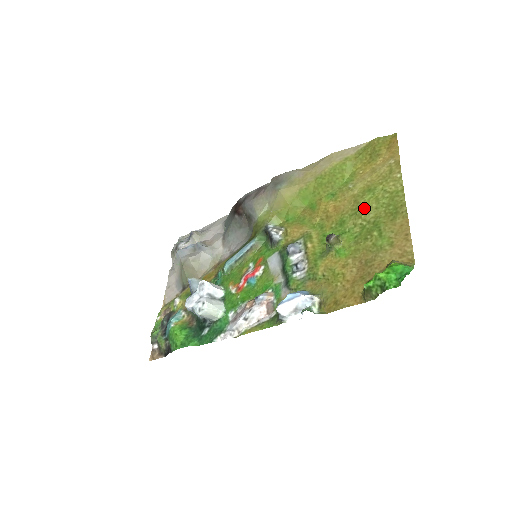
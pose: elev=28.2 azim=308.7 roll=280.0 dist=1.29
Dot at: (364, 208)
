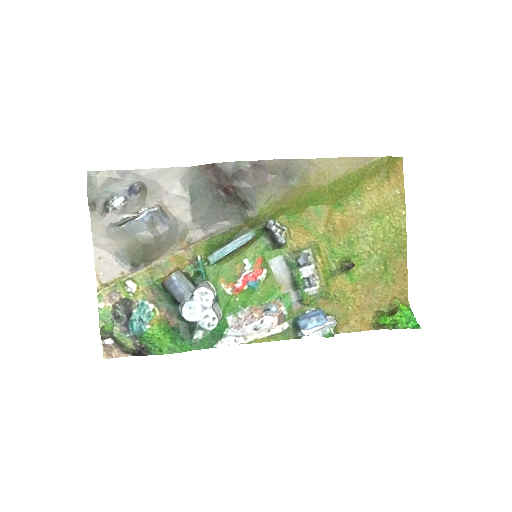
Dot at: (372, 236)
